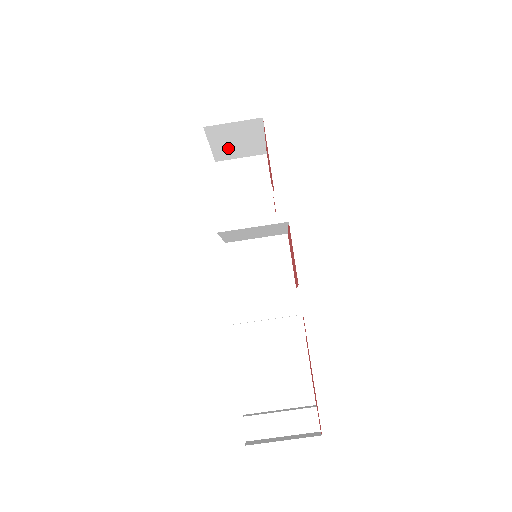
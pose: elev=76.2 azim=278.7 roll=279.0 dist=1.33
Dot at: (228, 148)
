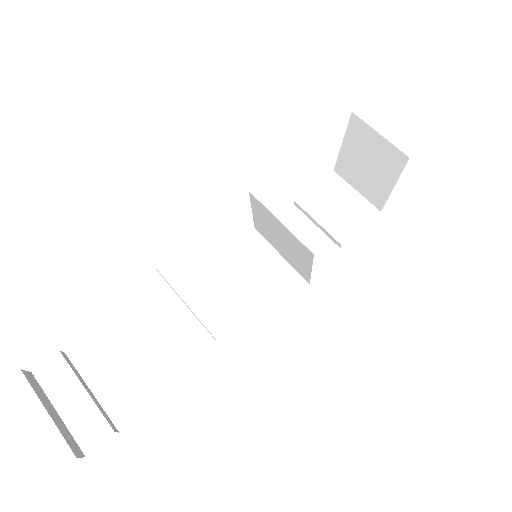
Dot at: (355, 165)
